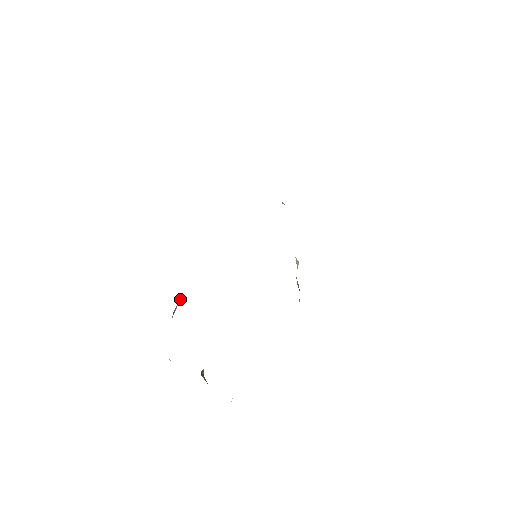
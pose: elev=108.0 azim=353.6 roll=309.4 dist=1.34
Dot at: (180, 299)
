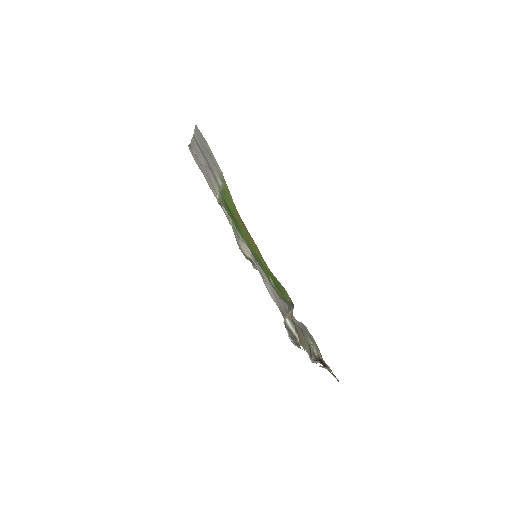
Dot at: (291, 324)
